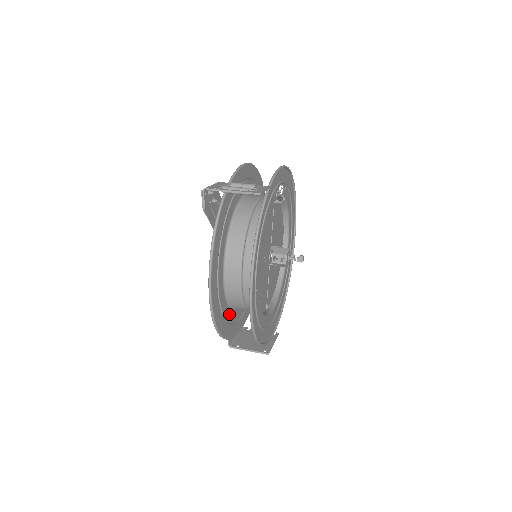
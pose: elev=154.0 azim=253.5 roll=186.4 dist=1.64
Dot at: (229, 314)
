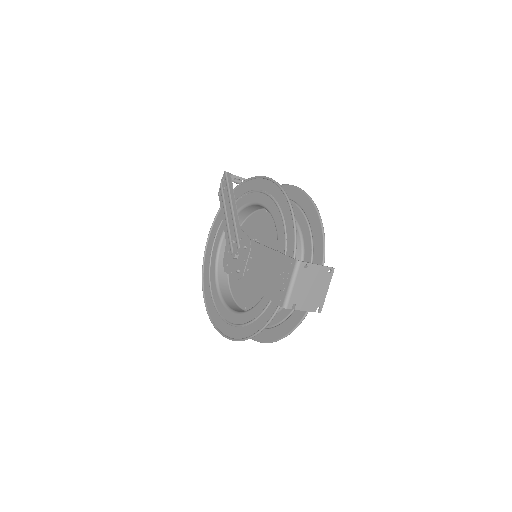
Dot at: (280, 230)
